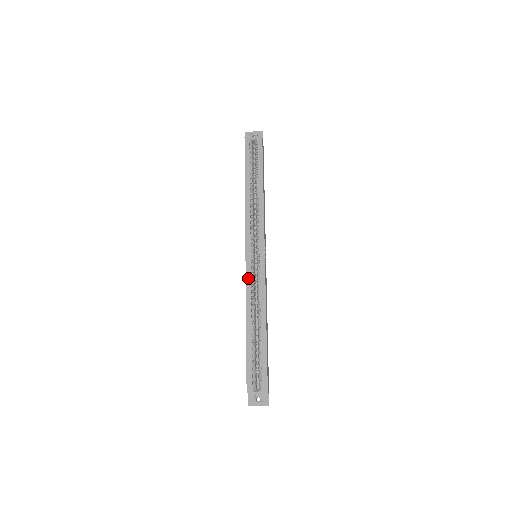
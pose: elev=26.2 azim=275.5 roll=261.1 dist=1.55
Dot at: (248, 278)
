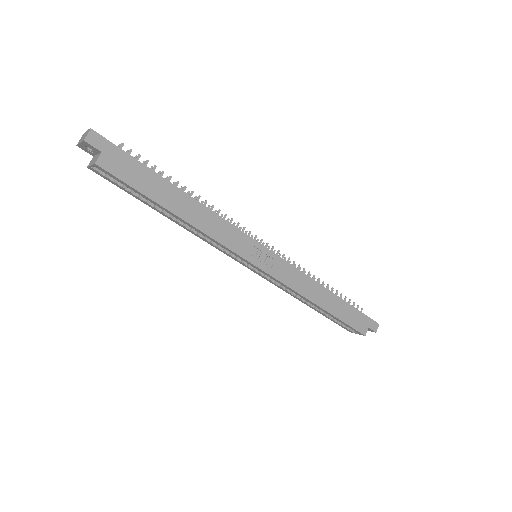
Dot at: (269, 281)
